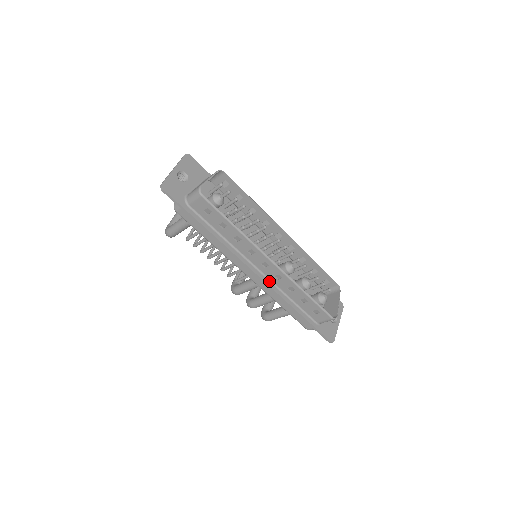
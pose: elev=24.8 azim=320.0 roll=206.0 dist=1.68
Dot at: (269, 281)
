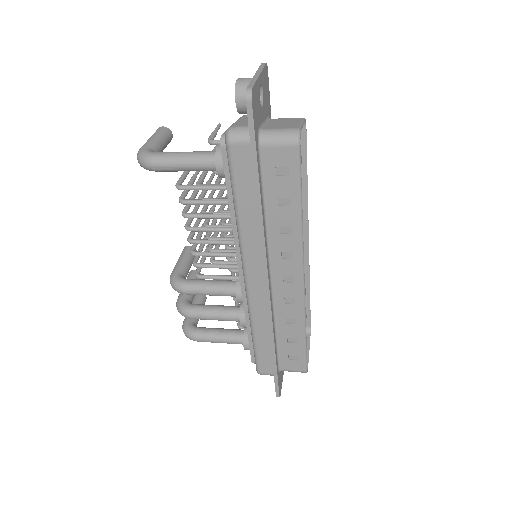
Dot at: (272, 301)
